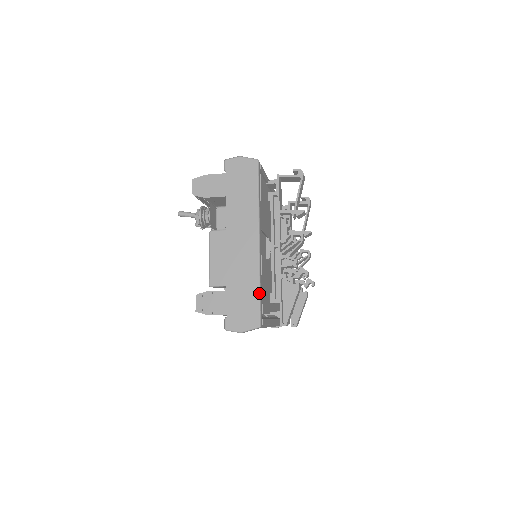
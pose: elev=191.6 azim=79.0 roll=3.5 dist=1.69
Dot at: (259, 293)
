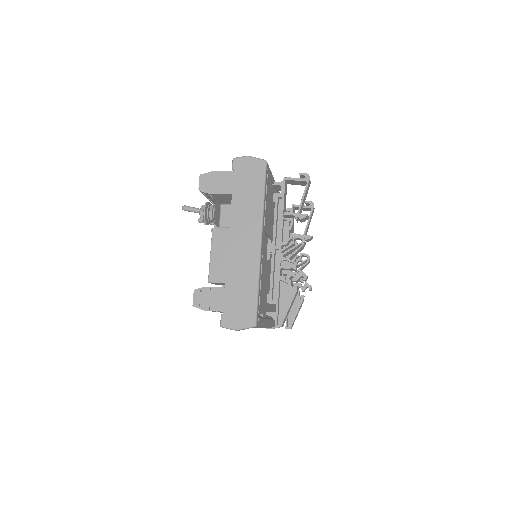
Dot at: (257, 292)
